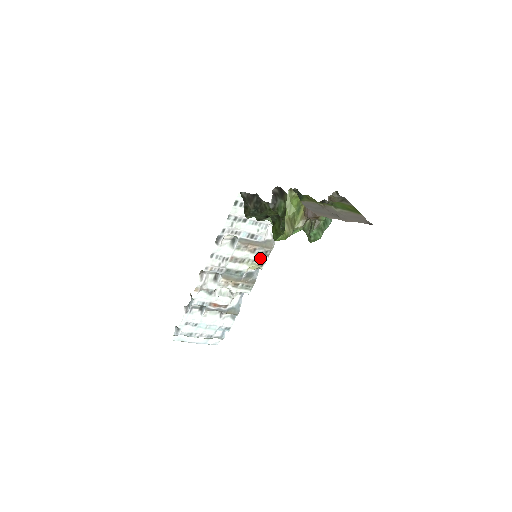
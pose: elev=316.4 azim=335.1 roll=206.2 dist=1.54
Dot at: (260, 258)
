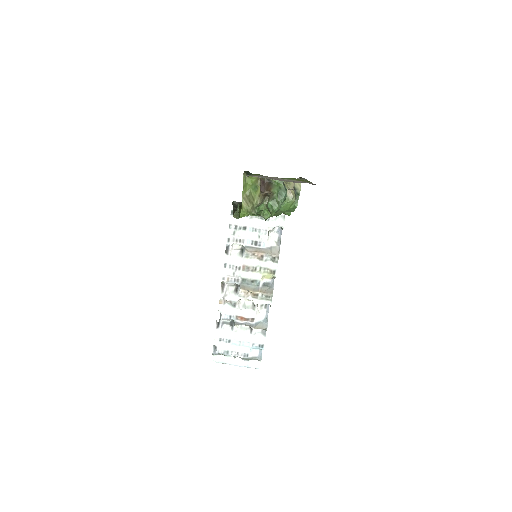
Dot at: (270, 265)
